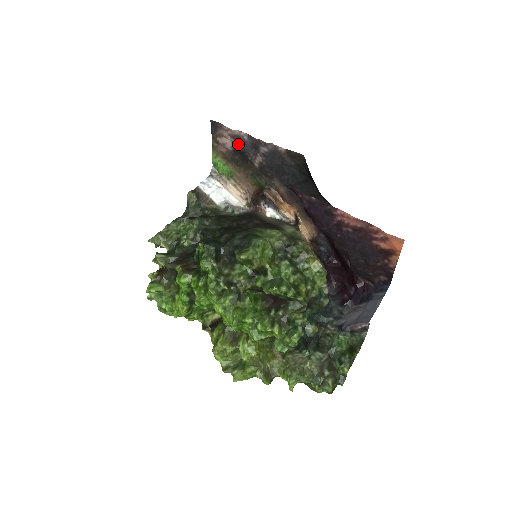
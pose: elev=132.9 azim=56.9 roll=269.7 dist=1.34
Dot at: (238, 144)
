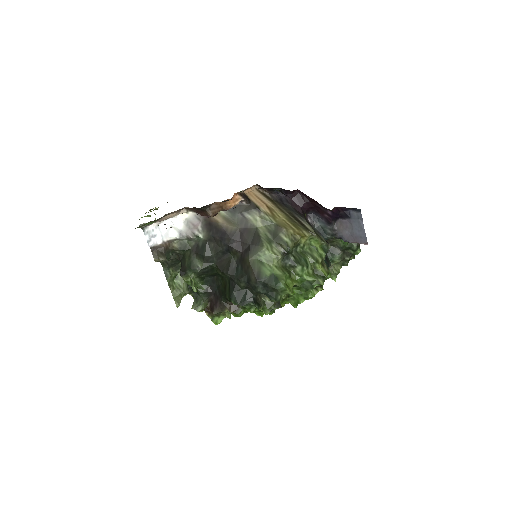
Dot at: occluded
